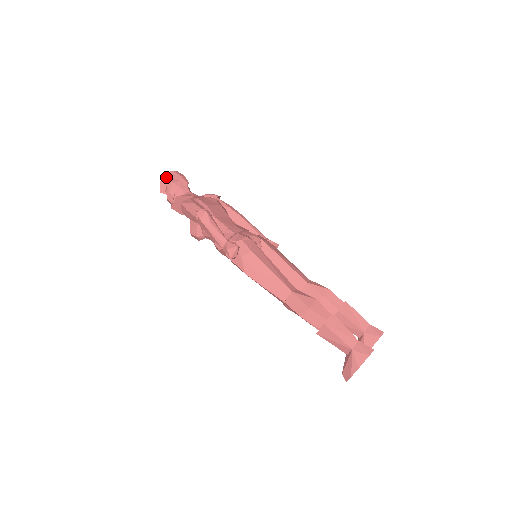
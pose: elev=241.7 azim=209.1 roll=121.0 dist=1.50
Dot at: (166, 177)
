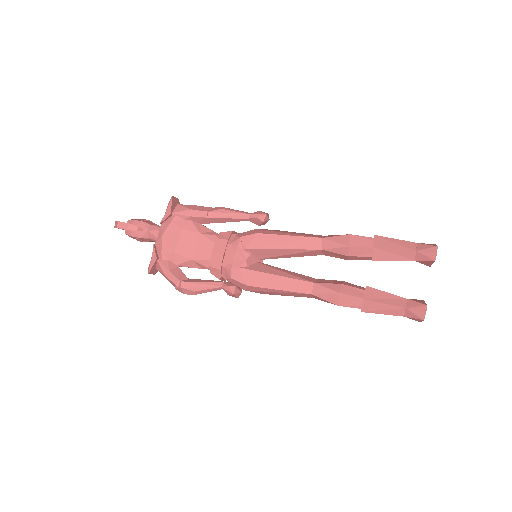
Dot at: occluded
